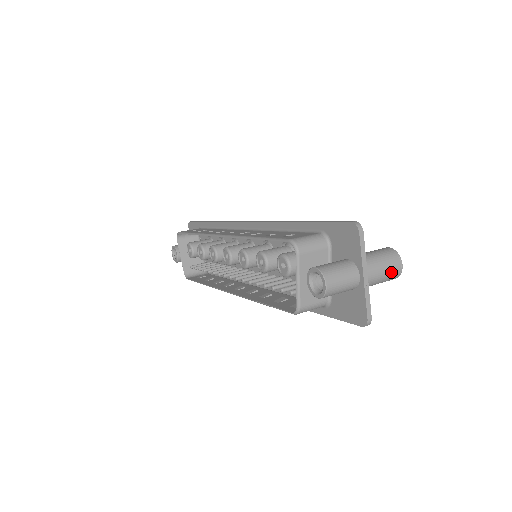
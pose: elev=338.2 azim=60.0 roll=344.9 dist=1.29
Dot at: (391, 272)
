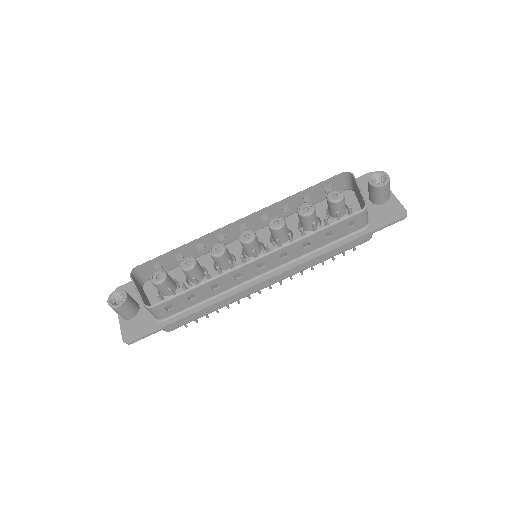
Dot at: occluded
